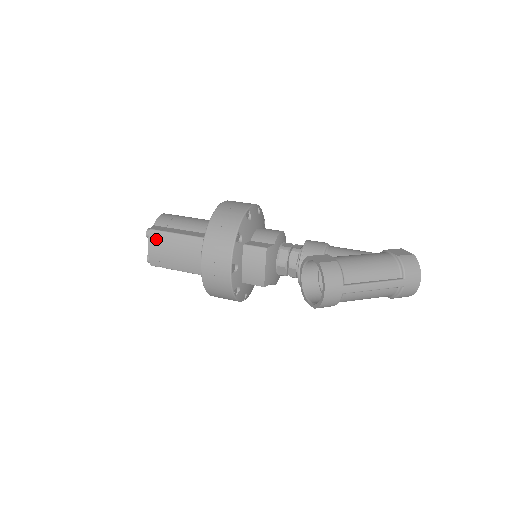
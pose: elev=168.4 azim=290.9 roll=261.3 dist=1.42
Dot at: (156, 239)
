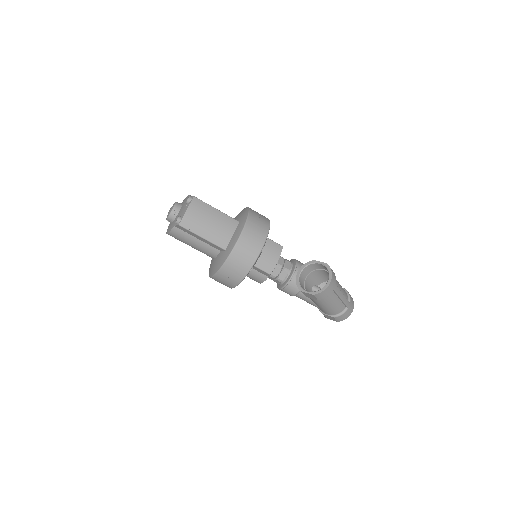
Dot at: (198, 205)
